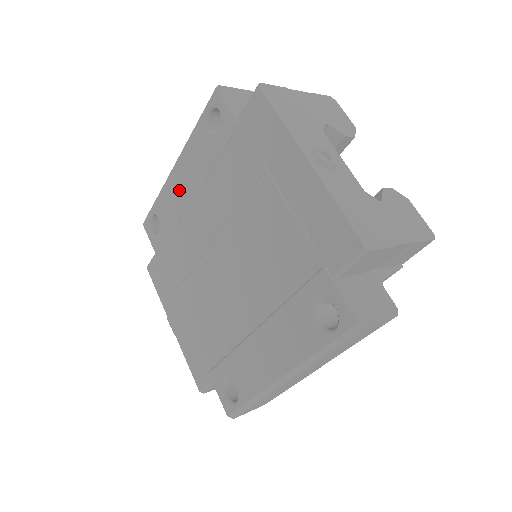
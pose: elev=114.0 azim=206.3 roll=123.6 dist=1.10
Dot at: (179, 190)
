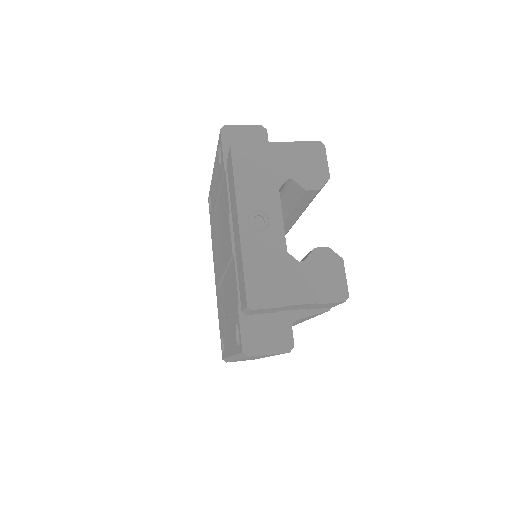
Dot at: (214, 190)
